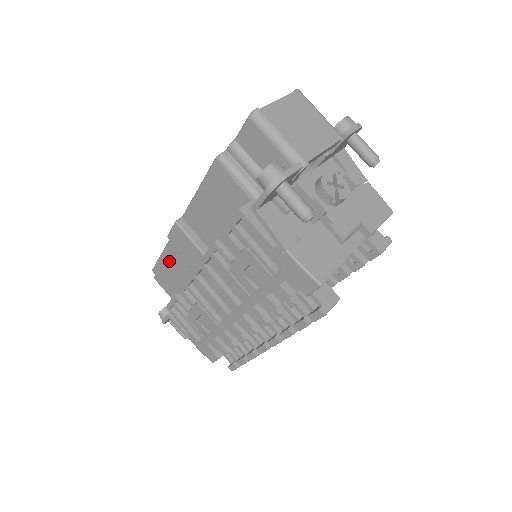
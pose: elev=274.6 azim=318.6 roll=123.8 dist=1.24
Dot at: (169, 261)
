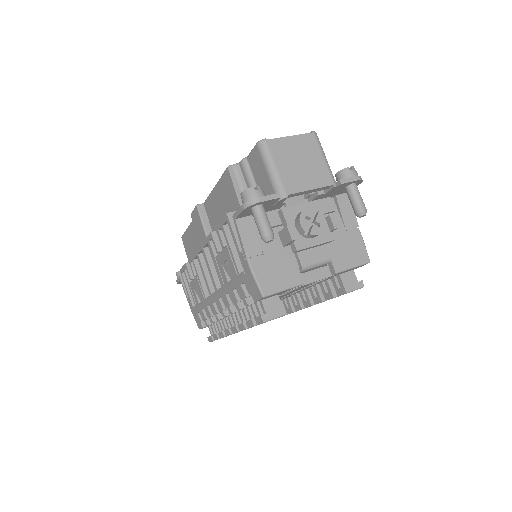
Dot at: (191, 234)
